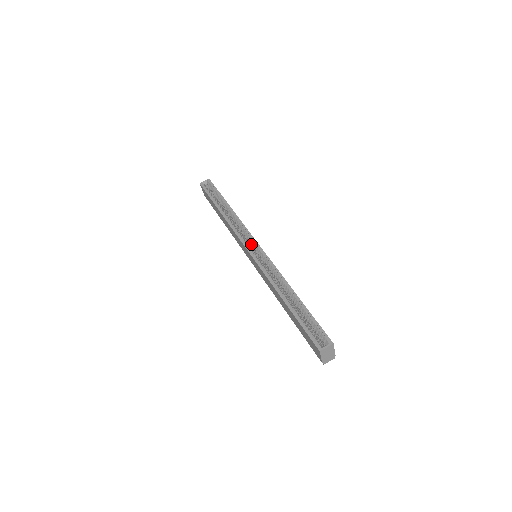
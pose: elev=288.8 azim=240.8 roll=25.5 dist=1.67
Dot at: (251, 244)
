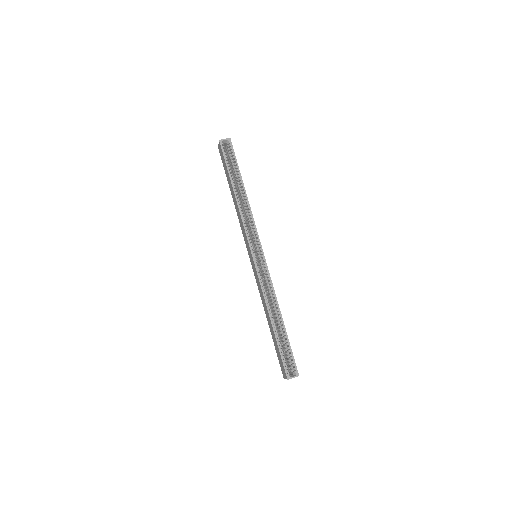
Dot at: (256, 246)
